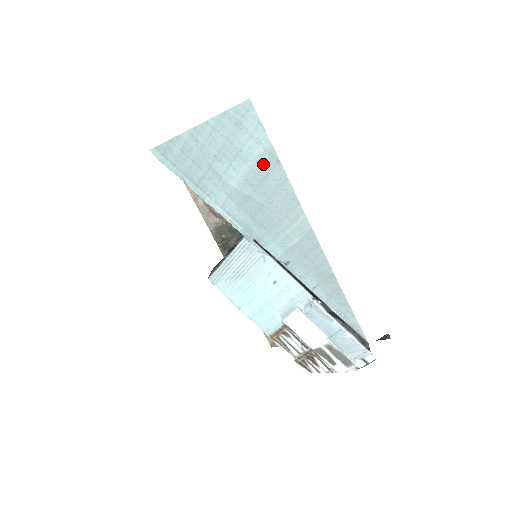
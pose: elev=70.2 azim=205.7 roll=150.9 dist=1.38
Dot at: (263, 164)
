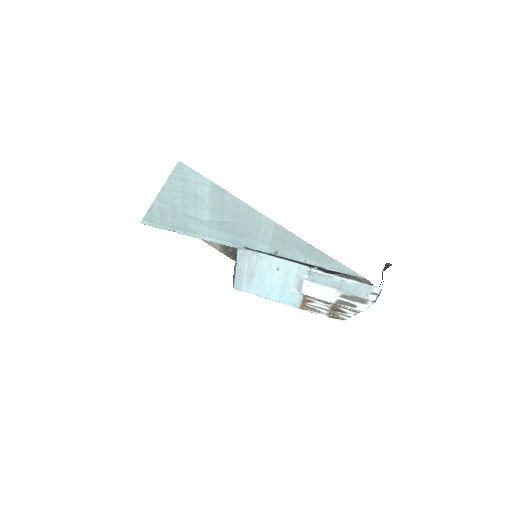
Dot at: (215, 196)
